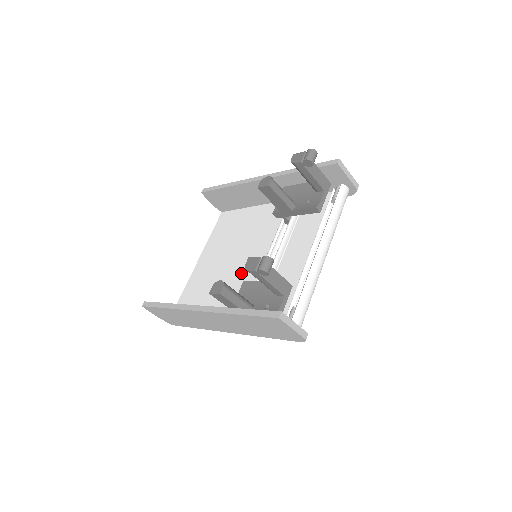
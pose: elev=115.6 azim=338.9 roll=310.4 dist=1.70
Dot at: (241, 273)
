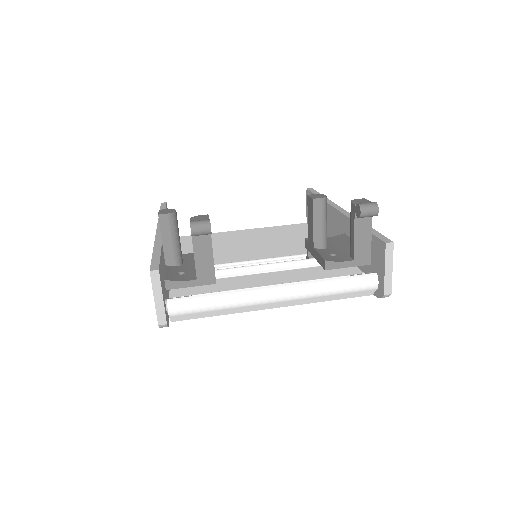
Dot at: (233, 256)
